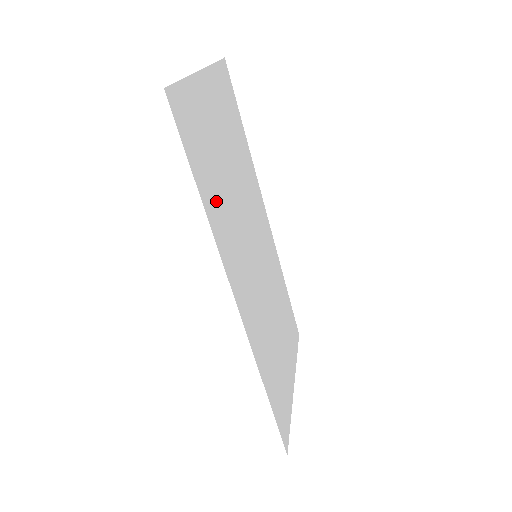
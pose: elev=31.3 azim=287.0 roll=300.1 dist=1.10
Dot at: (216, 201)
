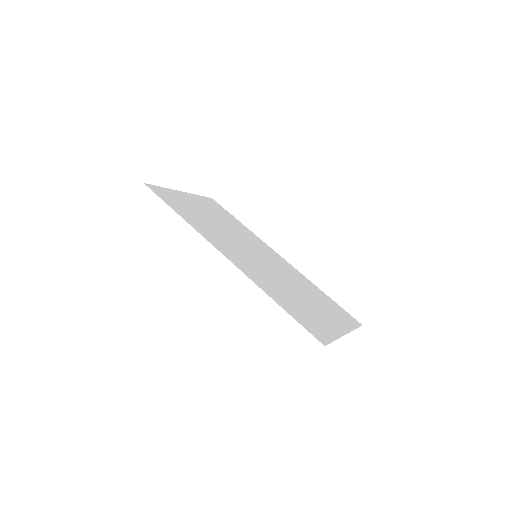
Dot at: (195, 220)
